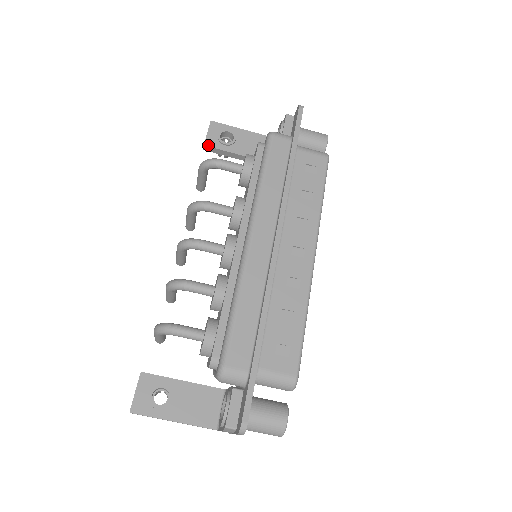
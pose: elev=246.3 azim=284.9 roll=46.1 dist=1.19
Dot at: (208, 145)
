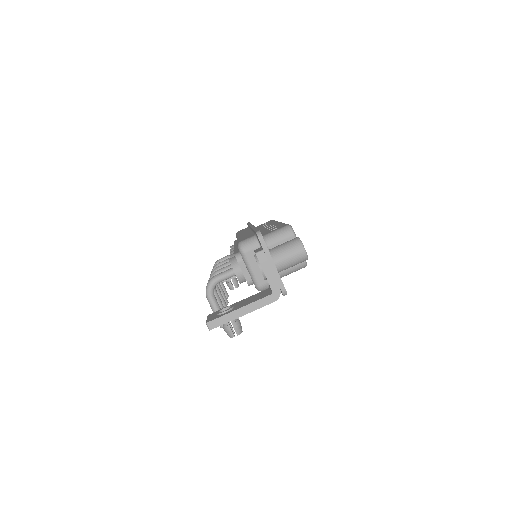
Dot at: occluded
